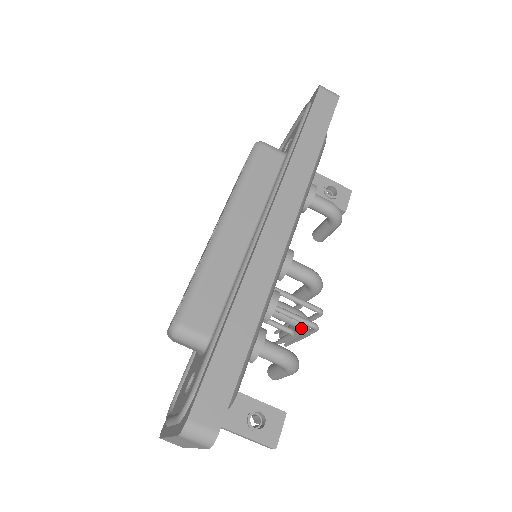
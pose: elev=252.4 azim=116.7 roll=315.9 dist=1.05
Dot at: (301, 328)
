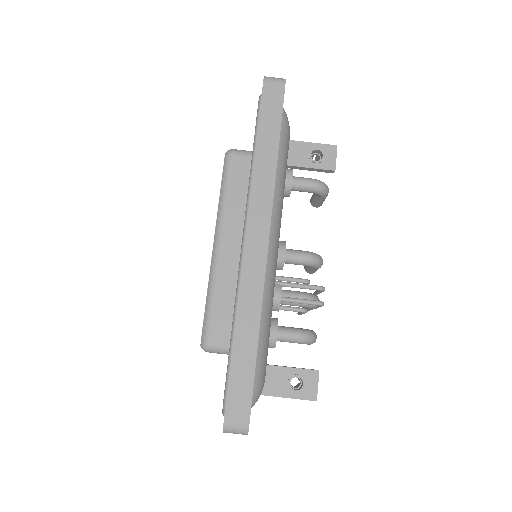
Dot at: (309, 306)
